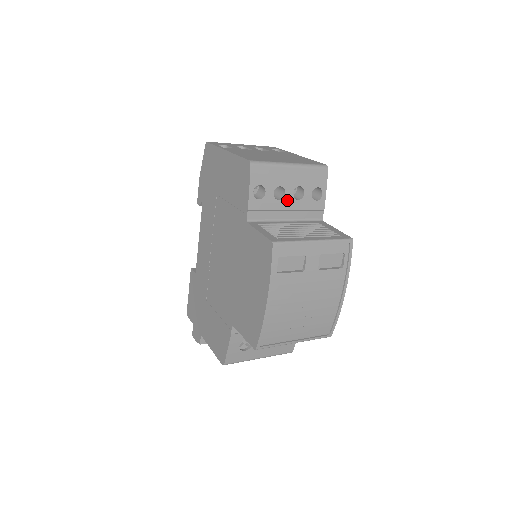
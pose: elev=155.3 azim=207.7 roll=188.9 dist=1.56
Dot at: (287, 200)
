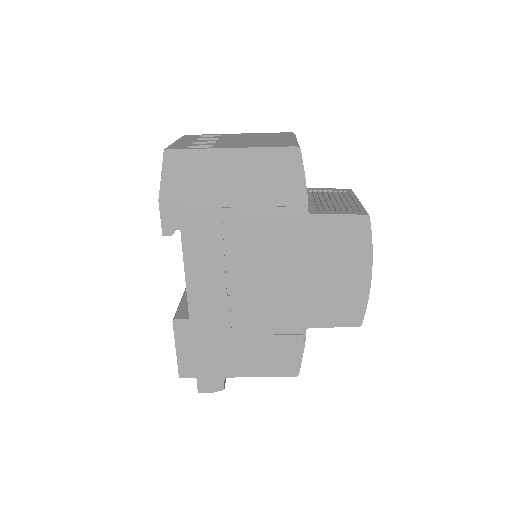
Dot at: occluded
